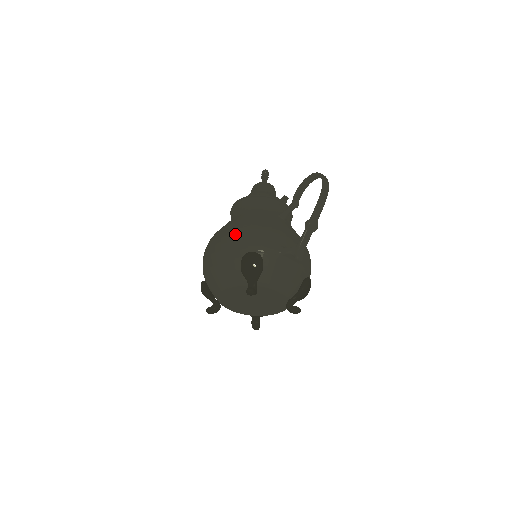
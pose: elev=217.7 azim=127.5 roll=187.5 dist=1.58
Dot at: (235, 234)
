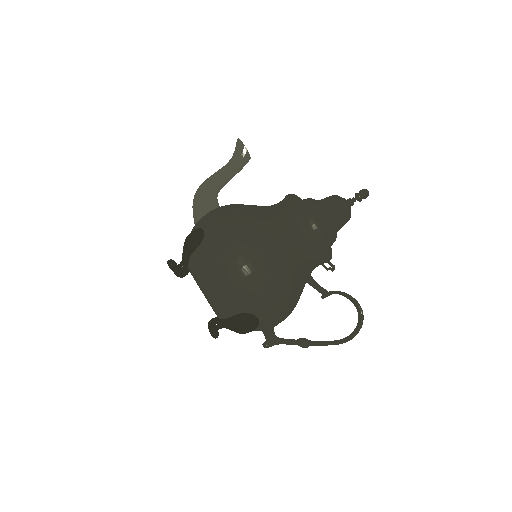
Dot at: (274, 293)
